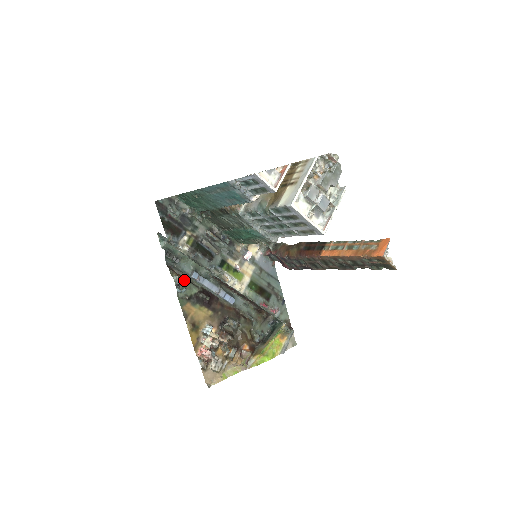
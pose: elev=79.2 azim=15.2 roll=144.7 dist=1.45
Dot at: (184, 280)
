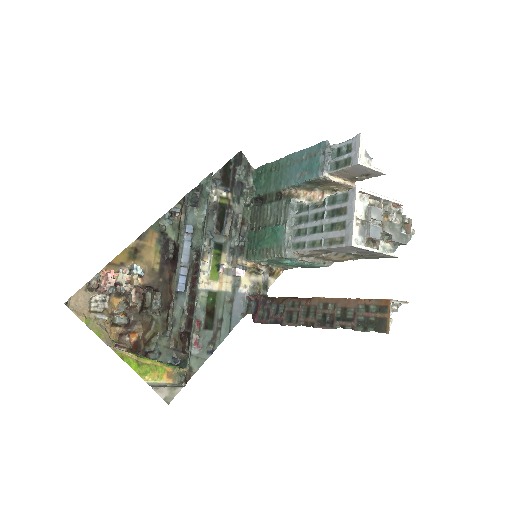
Dot at: (179, 219)
